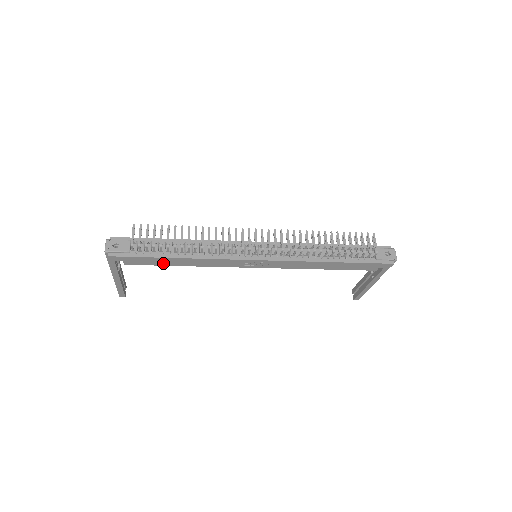
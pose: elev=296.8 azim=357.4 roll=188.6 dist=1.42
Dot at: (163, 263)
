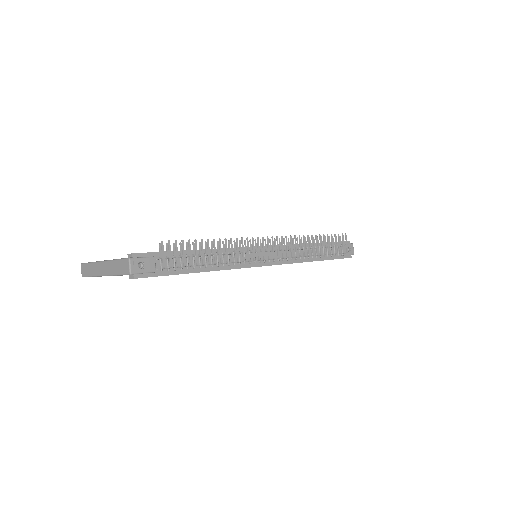
Dot at: occluded
